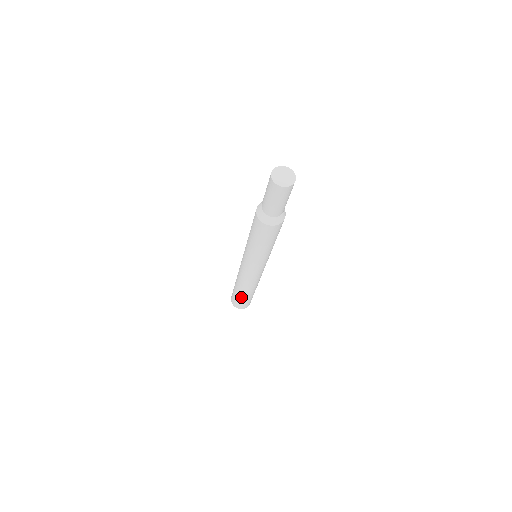
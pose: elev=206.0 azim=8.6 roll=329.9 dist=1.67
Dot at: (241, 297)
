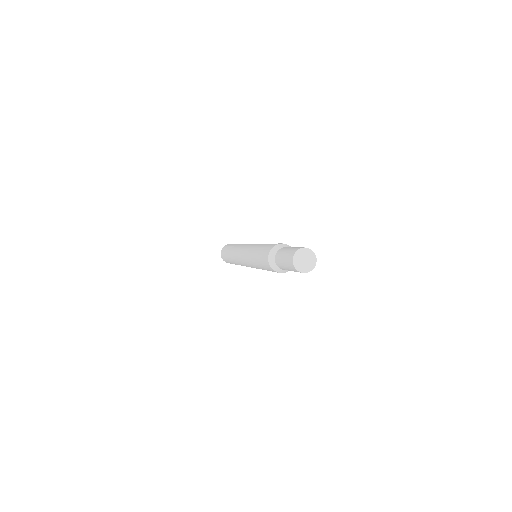
Dot at: (230, 262)
